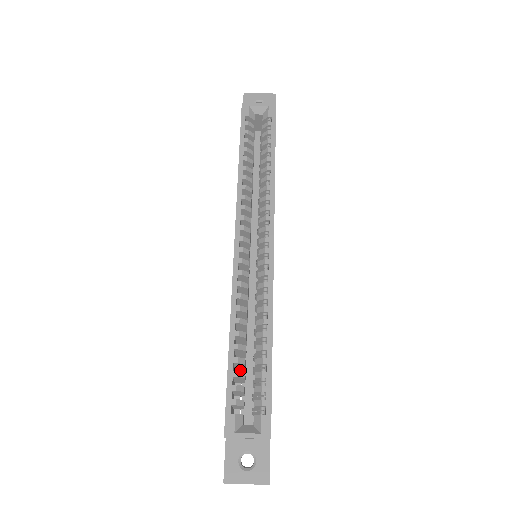
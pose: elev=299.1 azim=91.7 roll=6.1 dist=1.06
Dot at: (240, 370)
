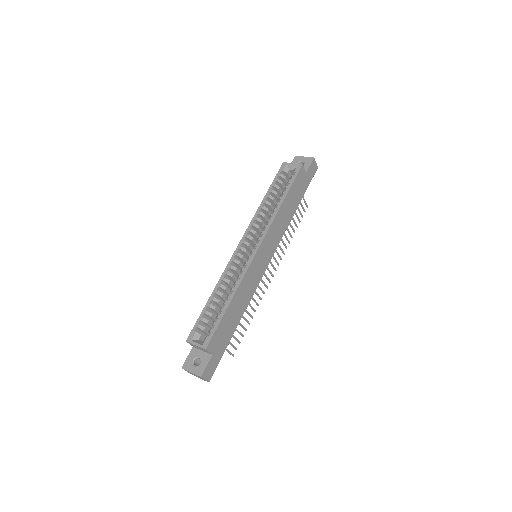
Dot at: occluded
